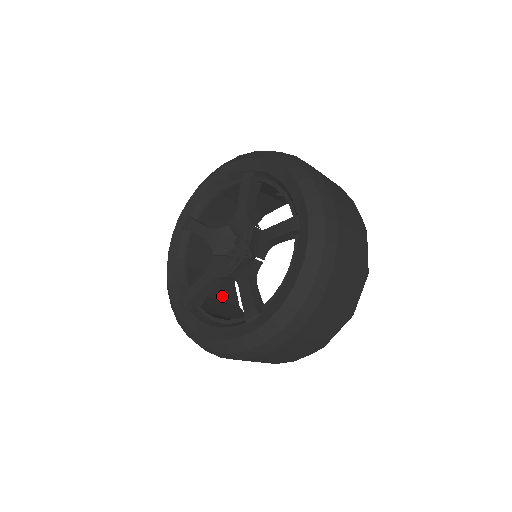
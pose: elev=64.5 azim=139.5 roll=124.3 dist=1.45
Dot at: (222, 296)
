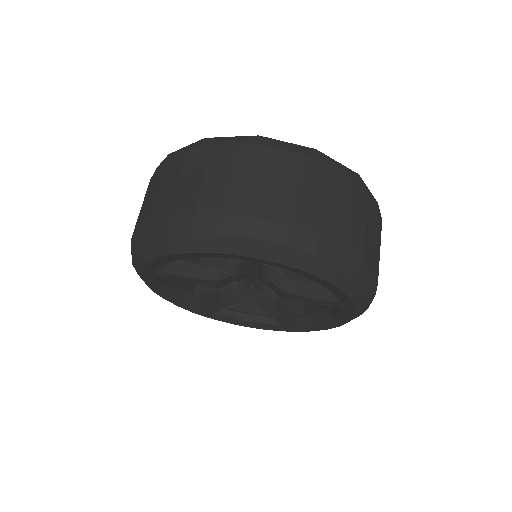
Dot at: occluded
